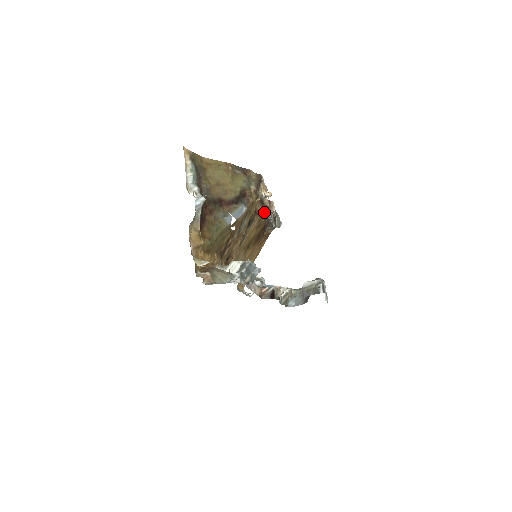
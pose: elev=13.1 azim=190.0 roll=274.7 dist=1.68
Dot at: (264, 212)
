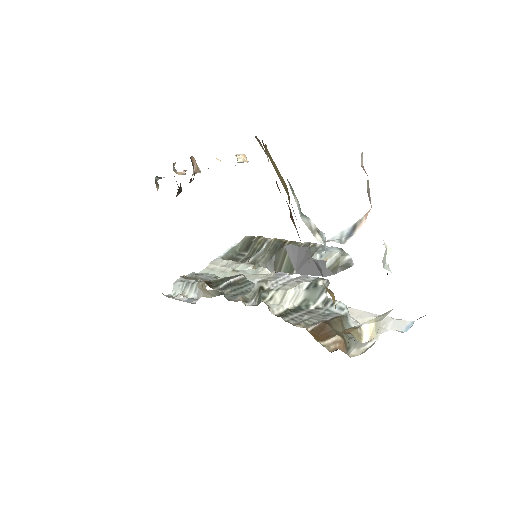
Dot at: occluded
